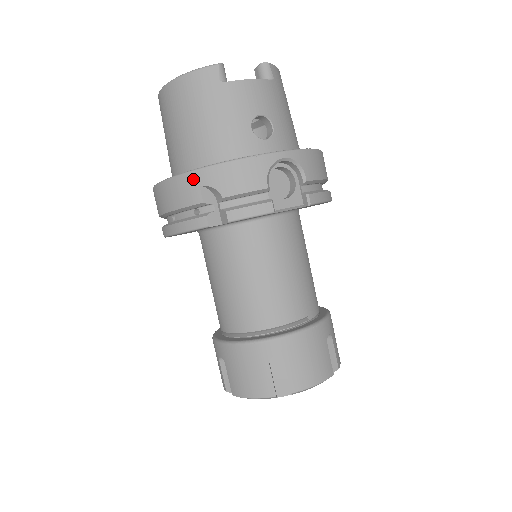
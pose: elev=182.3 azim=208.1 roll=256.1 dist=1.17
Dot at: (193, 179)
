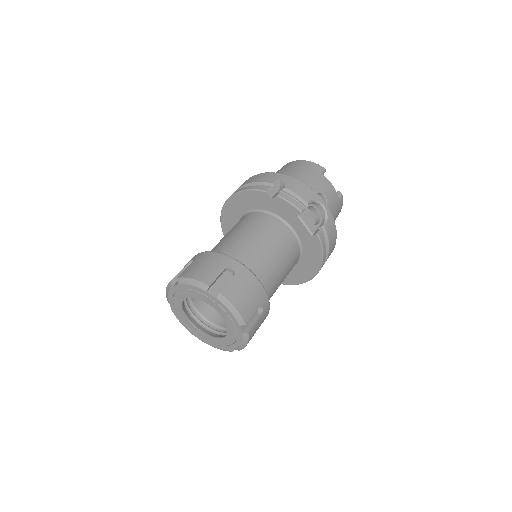
Dot at: (278, 175)
